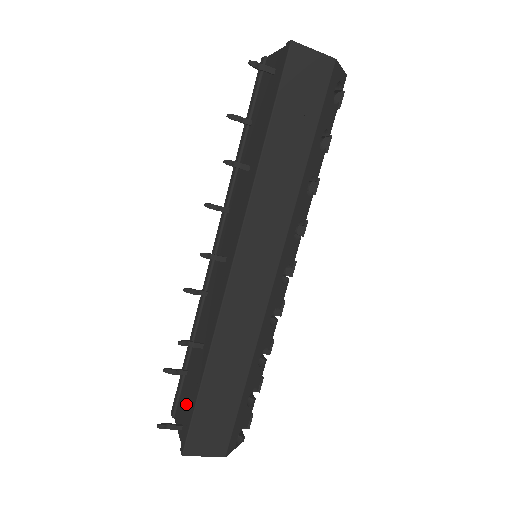
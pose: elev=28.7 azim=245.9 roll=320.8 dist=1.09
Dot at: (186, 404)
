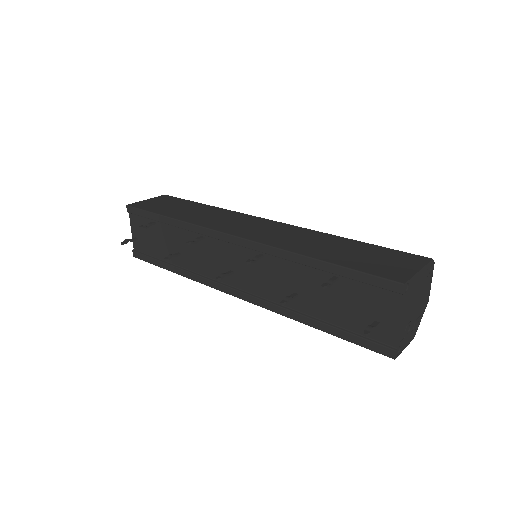
Dot at: (147, 239)
